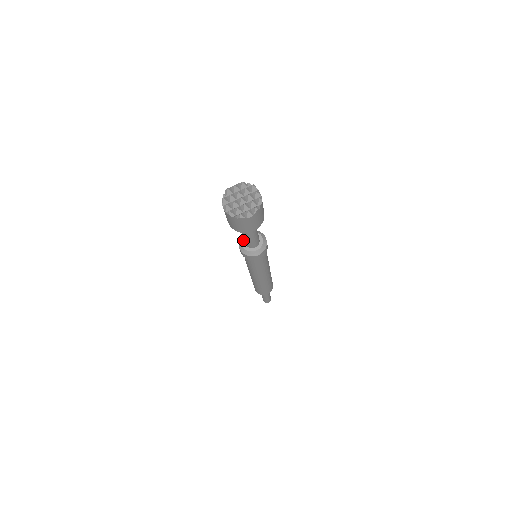
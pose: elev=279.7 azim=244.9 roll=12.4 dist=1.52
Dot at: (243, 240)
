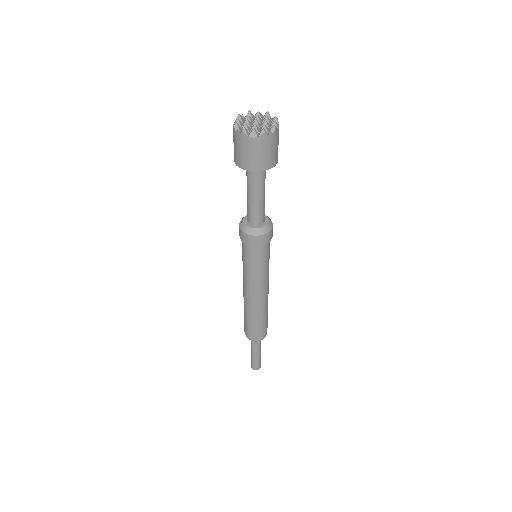
Dot at: occluded
